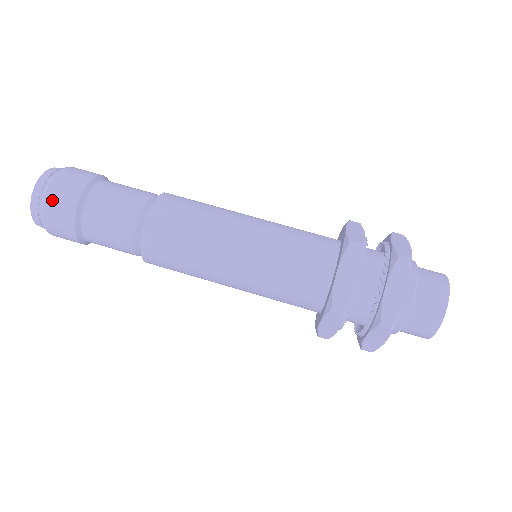
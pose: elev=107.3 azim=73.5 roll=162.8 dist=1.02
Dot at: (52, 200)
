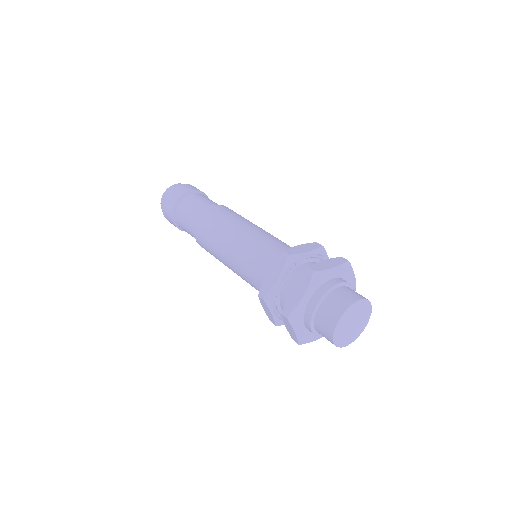
Dot at: (183, 186)
